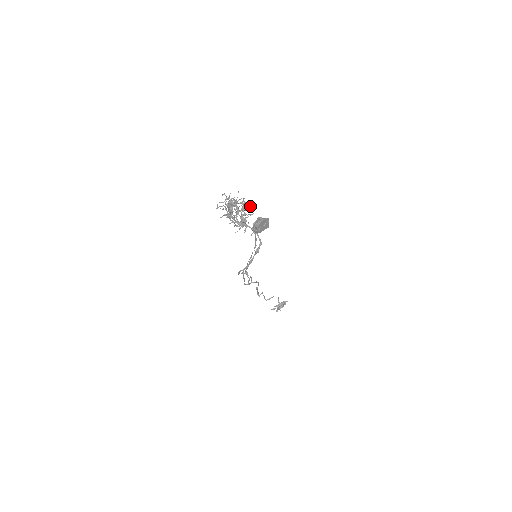
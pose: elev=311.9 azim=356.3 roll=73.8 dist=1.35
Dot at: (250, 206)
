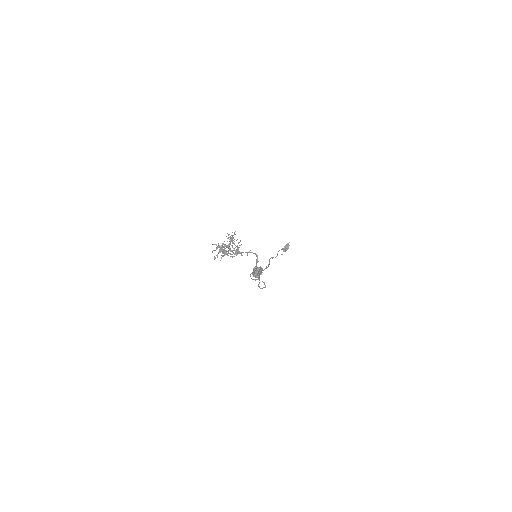
Dot at: occluded
